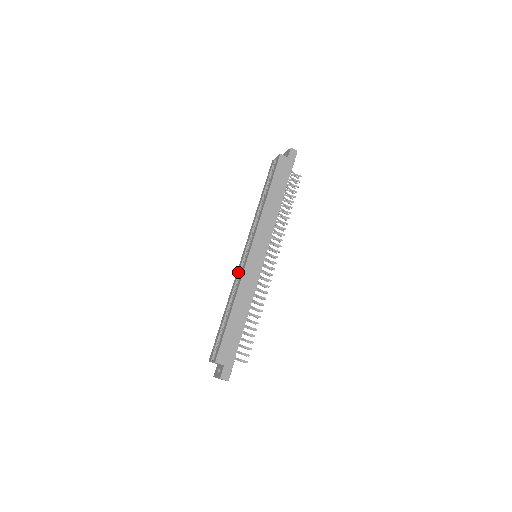
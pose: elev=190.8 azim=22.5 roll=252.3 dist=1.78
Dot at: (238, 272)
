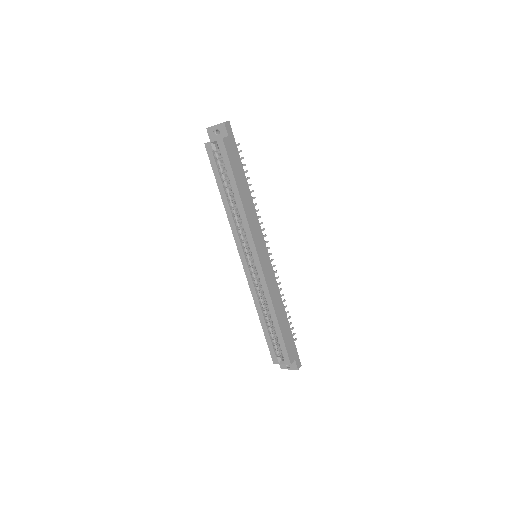
Dot at: (252, 282)
